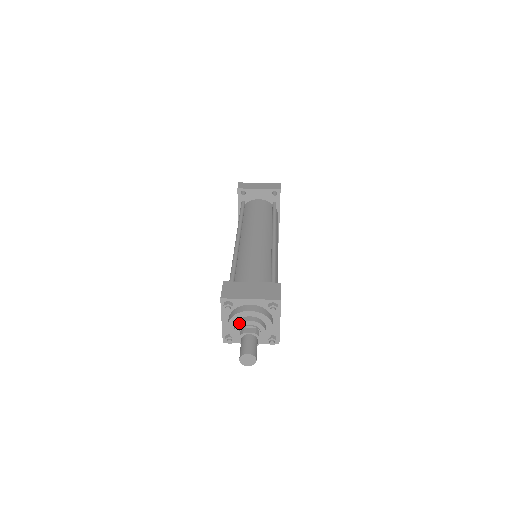
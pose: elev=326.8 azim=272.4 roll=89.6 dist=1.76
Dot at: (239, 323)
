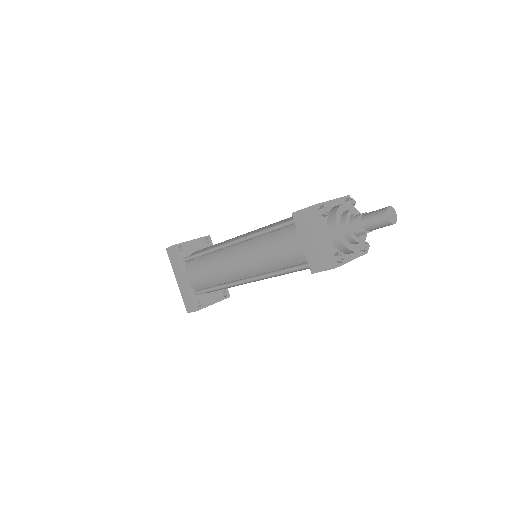
Dot at: (346, 215)
